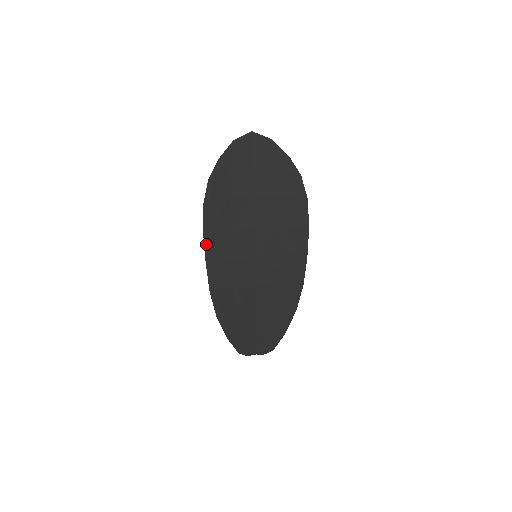
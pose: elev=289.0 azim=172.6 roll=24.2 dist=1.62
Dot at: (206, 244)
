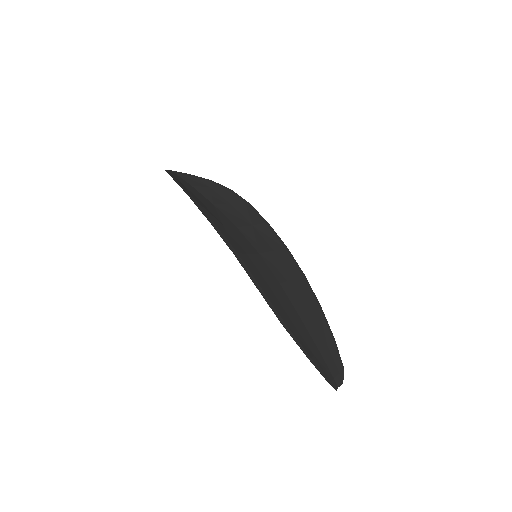
Dot at: (219, 233)
